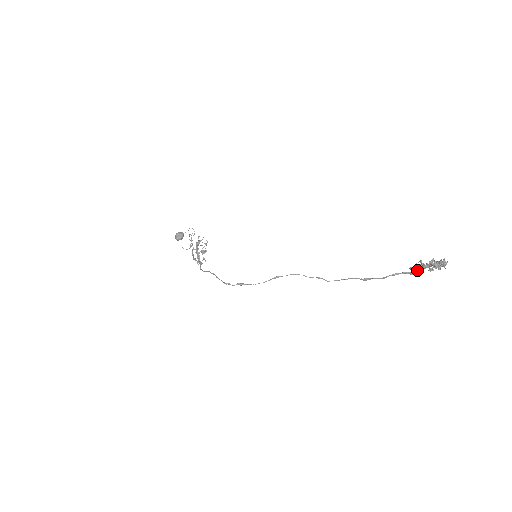
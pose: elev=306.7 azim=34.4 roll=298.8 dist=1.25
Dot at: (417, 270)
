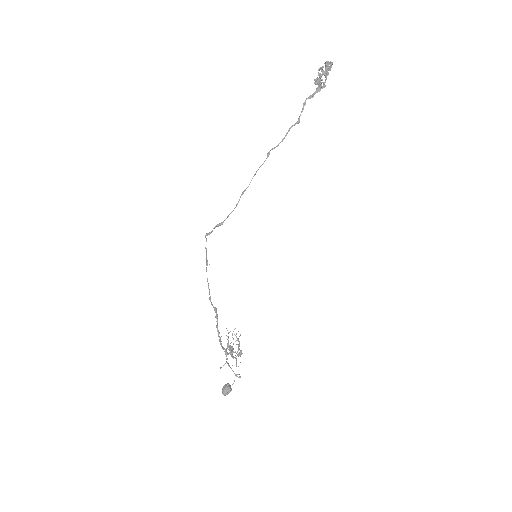
Dot at: (318, 81)
